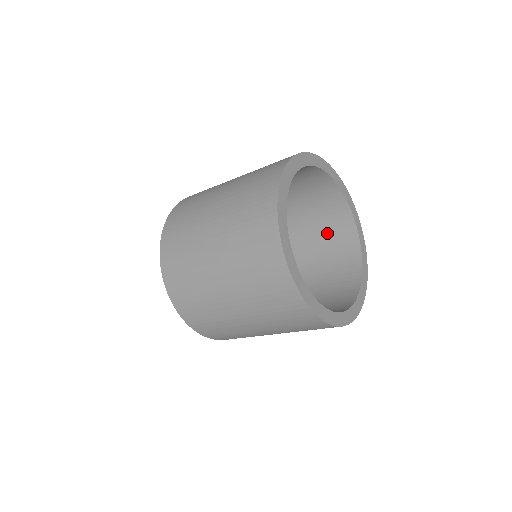
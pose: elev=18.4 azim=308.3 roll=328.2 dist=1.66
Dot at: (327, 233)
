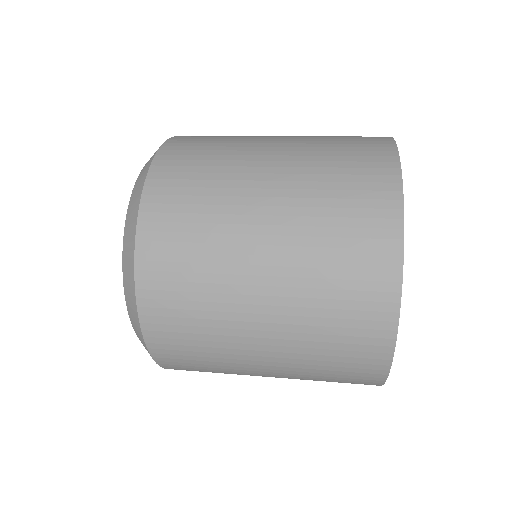
Dot at: occluded
